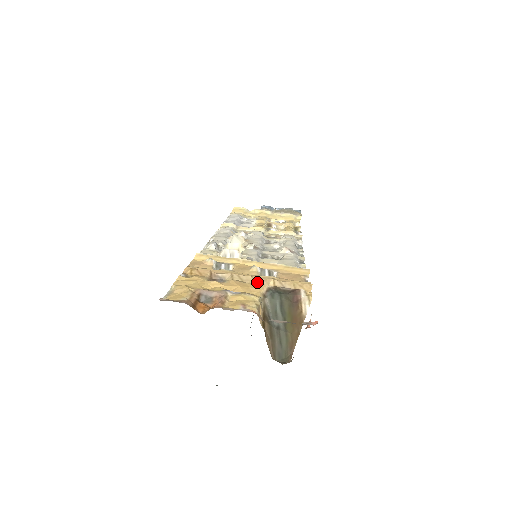
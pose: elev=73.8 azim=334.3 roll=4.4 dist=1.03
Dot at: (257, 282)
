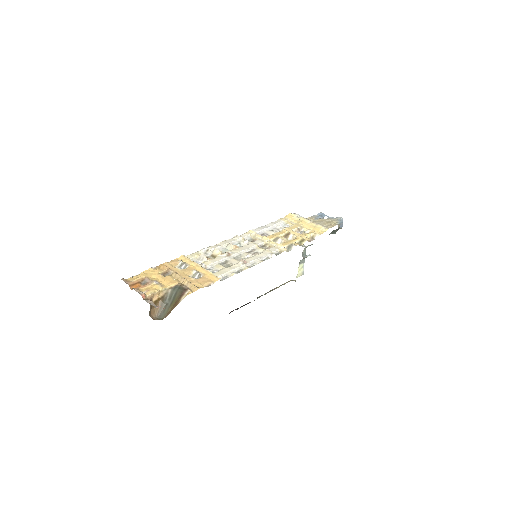
Dot at: (179, 280)
